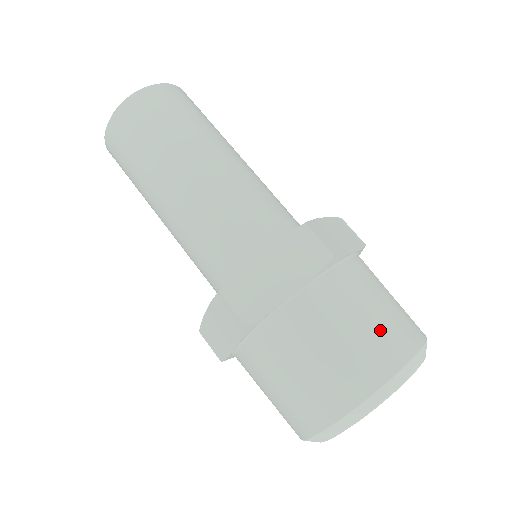
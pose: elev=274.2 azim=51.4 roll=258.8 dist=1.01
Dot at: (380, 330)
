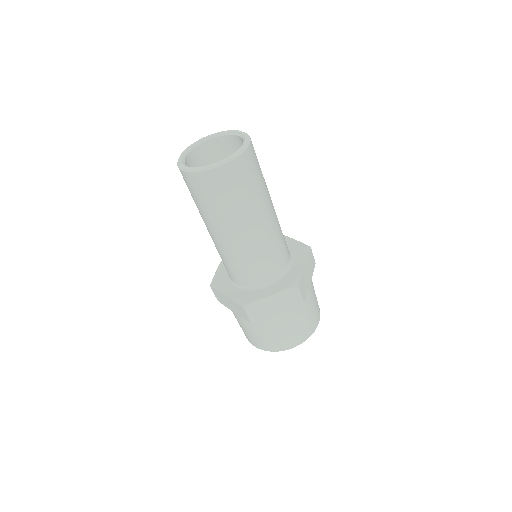
Dot at: (306, 326)
